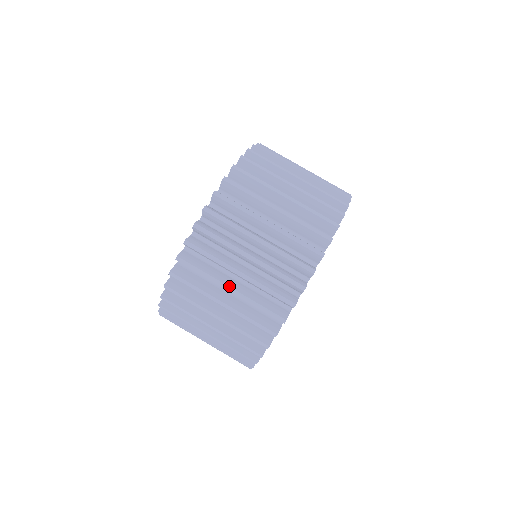
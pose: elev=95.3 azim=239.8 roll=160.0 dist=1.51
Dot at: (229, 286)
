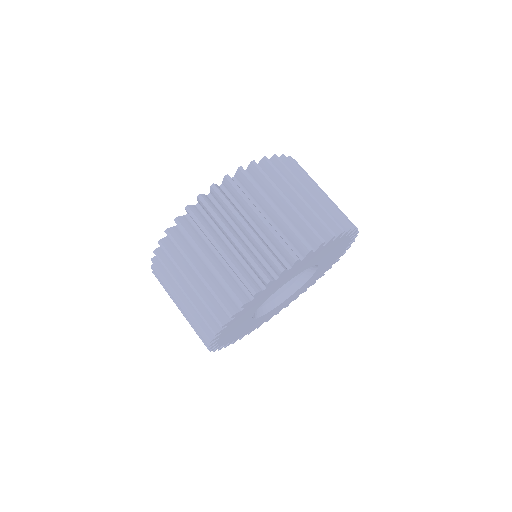
Dot at: (219, 246)
